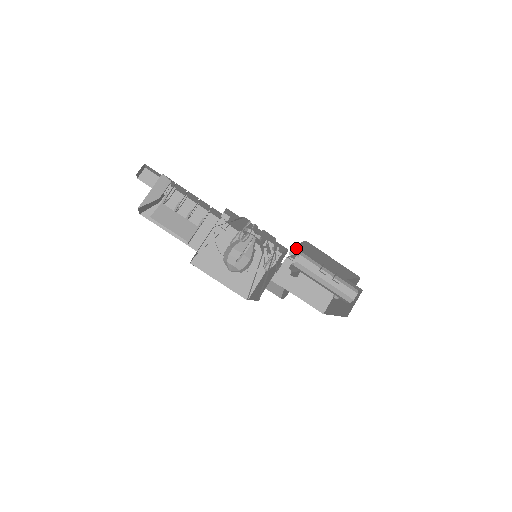
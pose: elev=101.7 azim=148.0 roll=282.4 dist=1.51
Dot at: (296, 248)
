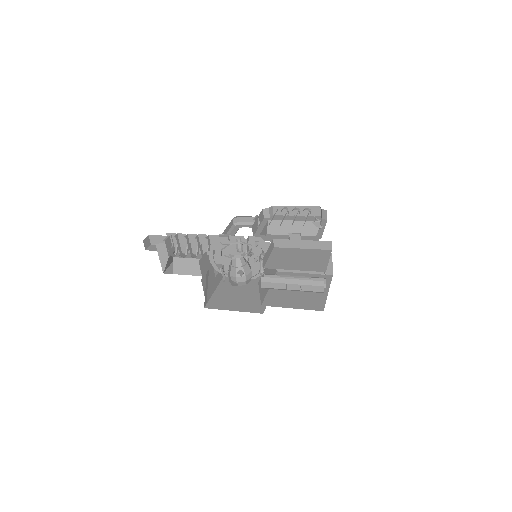
Dot at: (276, 240)
